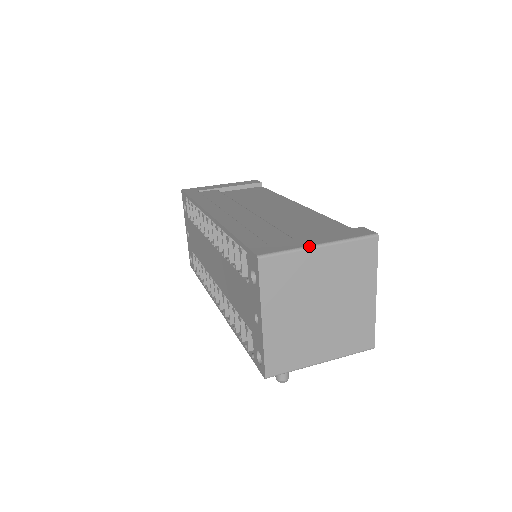
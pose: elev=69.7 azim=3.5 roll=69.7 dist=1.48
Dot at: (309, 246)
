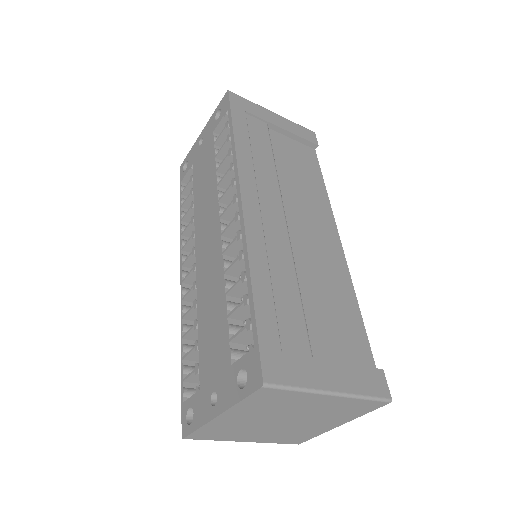
Dot at: (322, 391)
